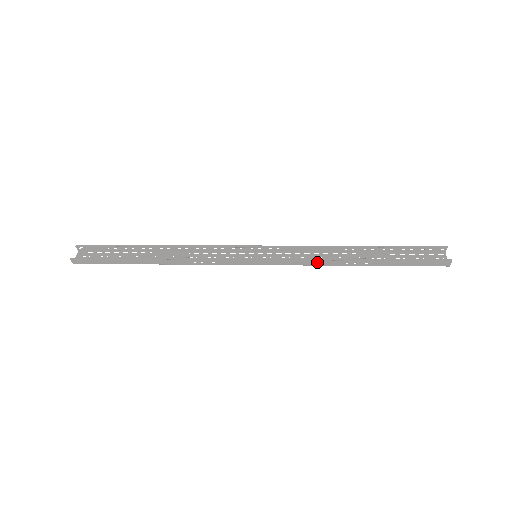
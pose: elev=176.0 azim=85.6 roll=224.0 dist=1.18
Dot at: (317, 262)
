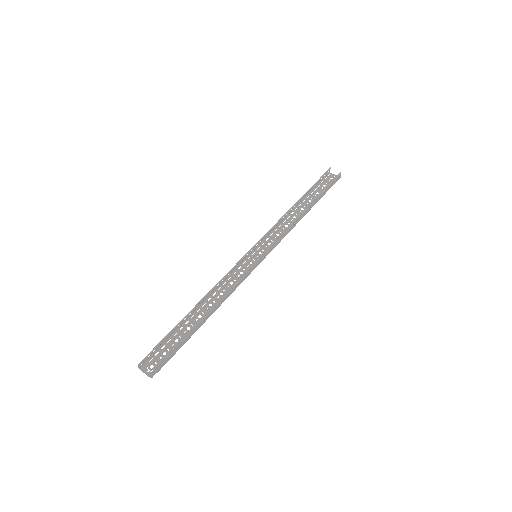
Dot at: (290, 229)
